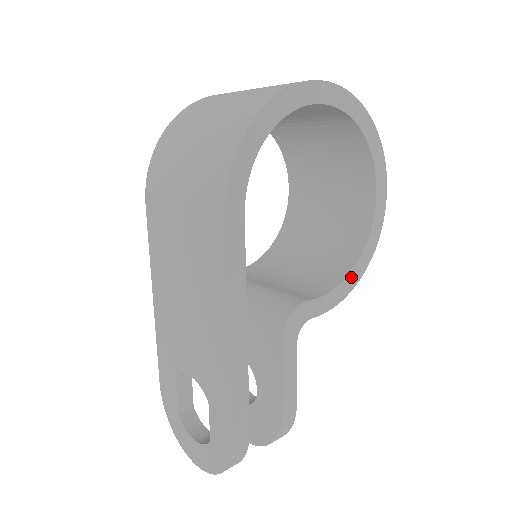
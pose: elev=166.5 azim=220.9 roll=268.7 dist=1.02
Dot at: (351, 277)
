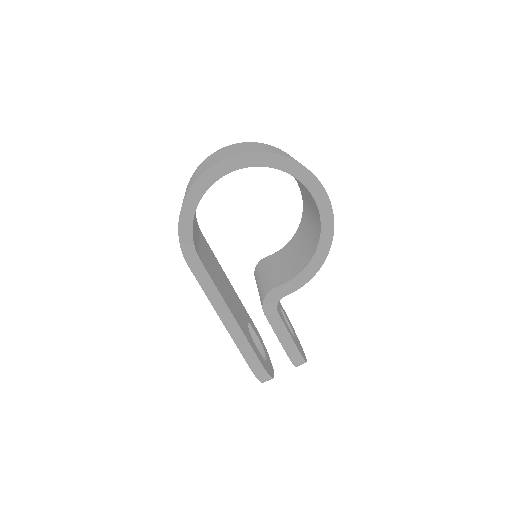
Dot at: (314, 262)
